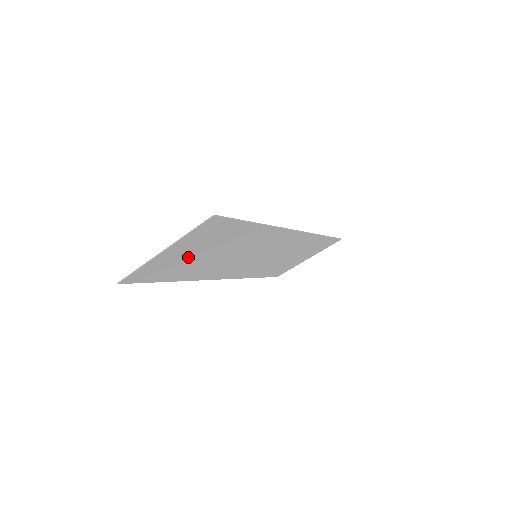
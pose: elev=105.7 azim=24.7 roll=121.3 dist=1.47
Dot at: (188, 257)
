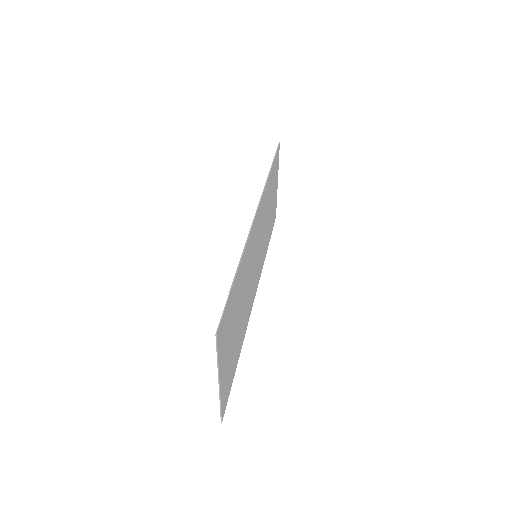
Dot at: (231, 347)
